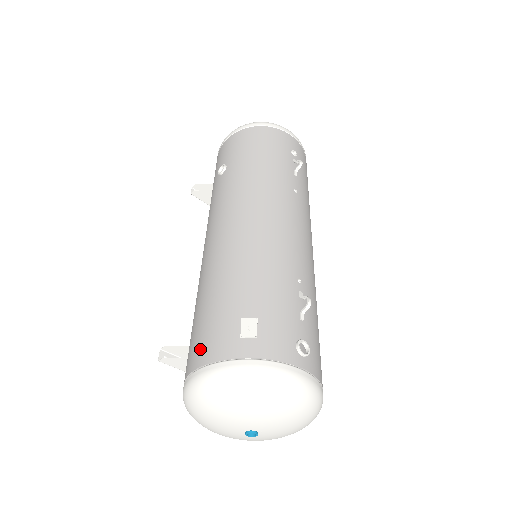
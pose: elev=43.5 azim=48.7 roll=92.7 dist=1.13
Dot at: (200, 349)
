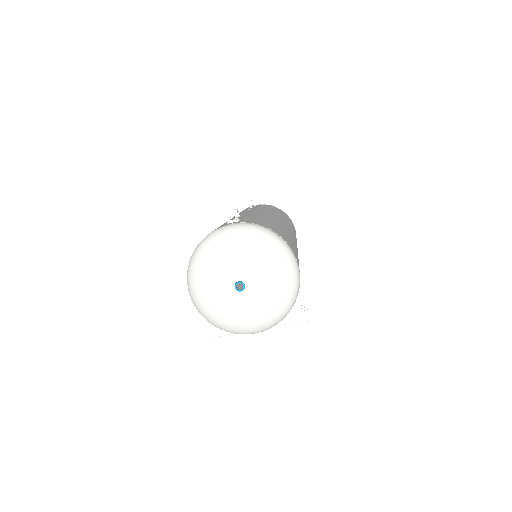
Dot at: occluded
